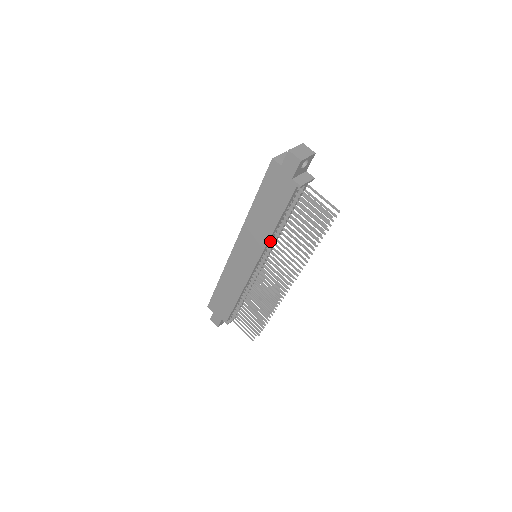
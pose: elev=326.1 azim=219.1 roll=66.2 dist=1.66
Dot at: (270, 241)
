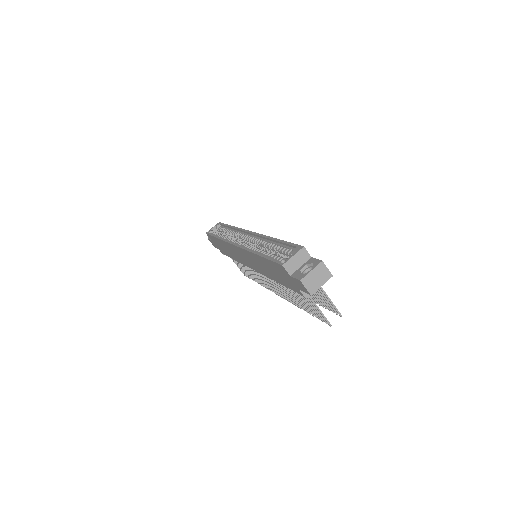
Dot at: occluded
